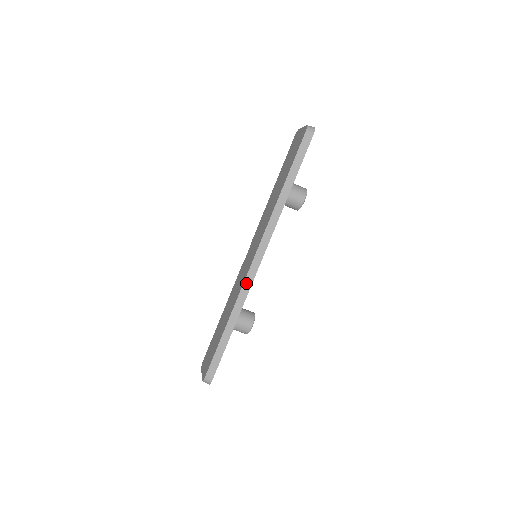
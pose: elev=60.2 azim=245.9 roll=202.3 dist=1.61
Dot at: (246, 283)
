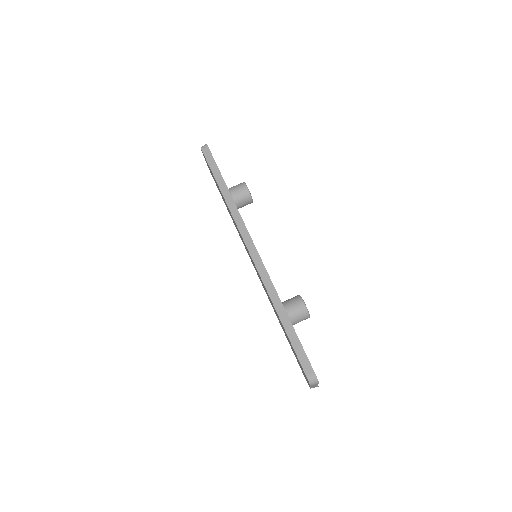
Dot at: (261, 272)
